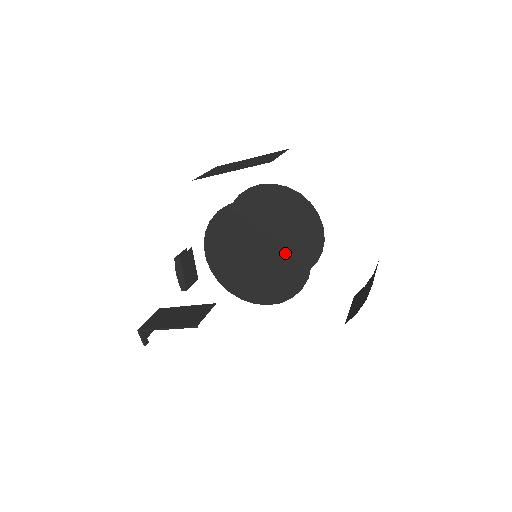
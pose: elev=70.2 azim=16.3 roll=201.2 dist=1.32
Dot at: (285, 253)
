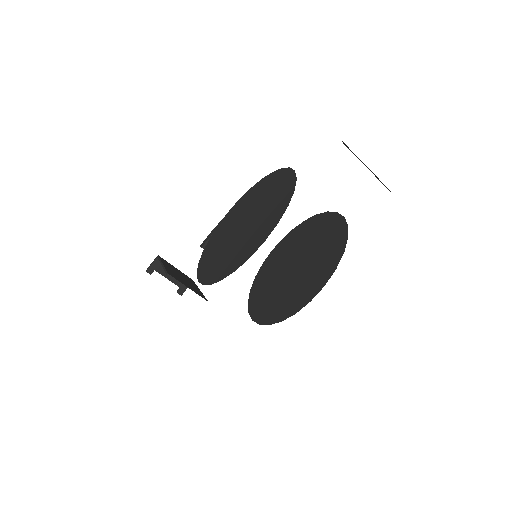
Dot at: (255, 233)
